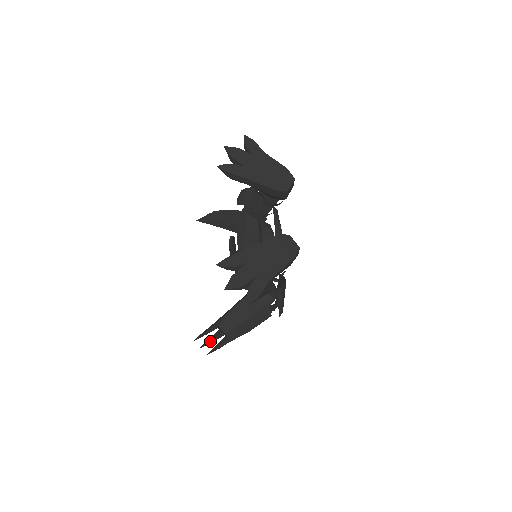
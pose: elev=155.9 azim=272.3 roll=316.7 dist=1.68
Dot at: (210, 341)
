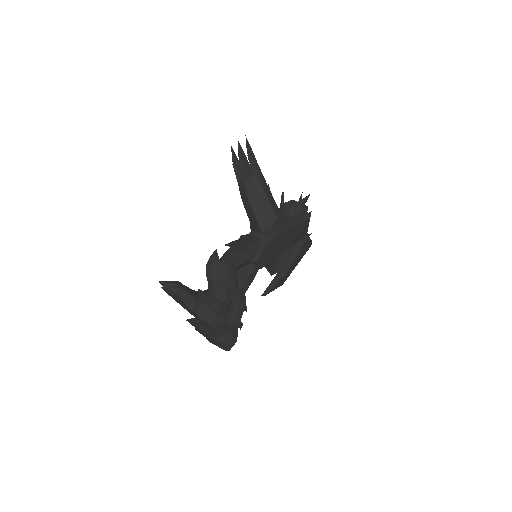
Dot at: occluded
